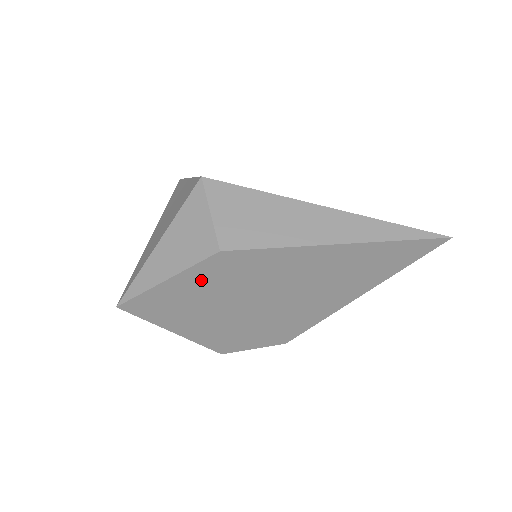
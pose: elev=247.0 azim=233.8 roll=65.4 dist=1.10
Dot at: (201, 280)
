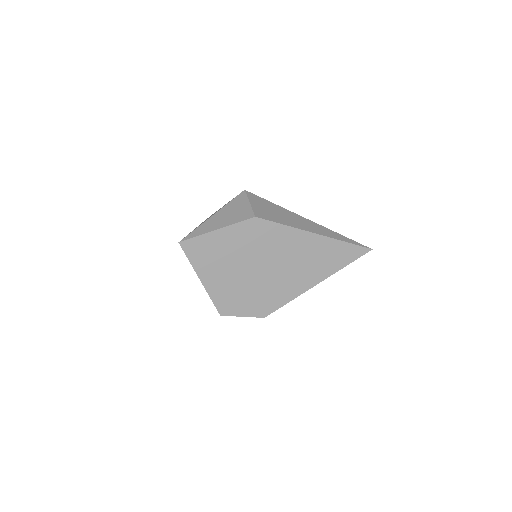
Dot at: (236, 236)
